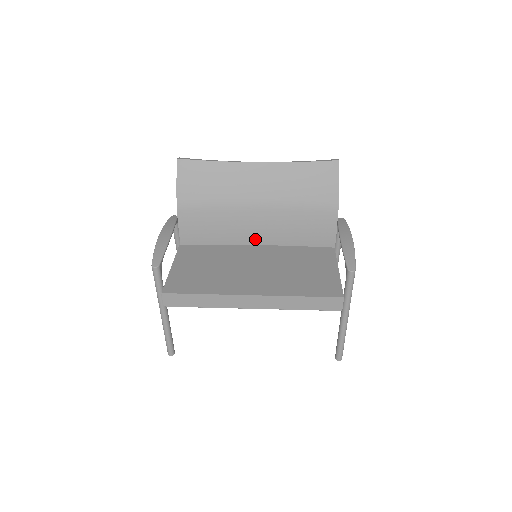
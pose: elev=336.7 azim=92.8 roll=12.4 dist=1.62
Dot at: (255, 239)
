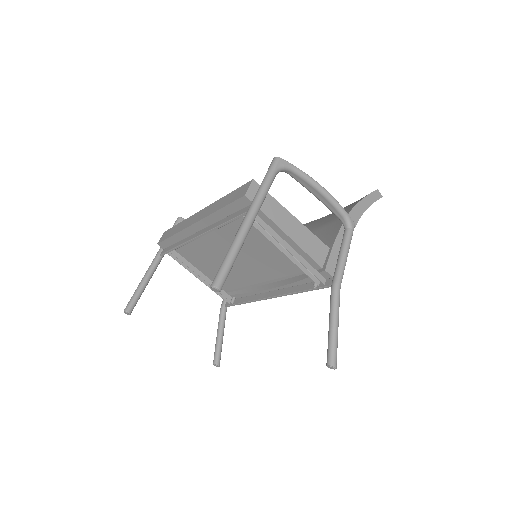
Dot at: occluded
